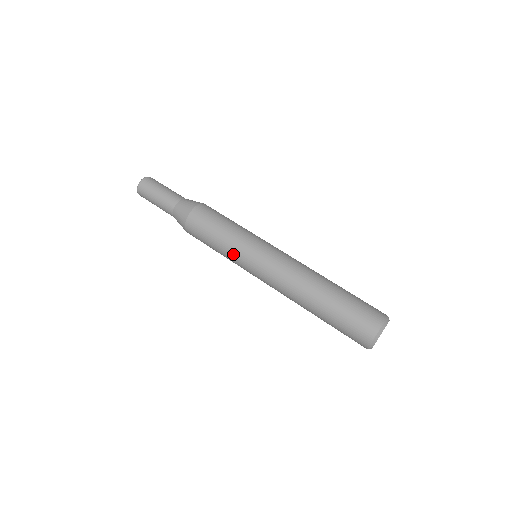
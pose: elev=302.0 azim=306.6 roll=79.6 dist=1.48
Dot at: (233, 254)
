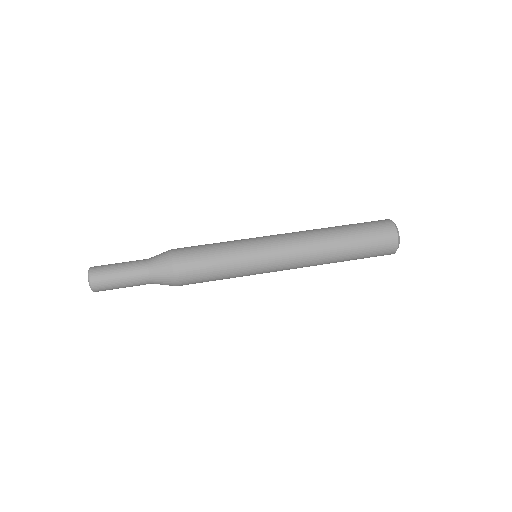
Dot at: (239, 249)
